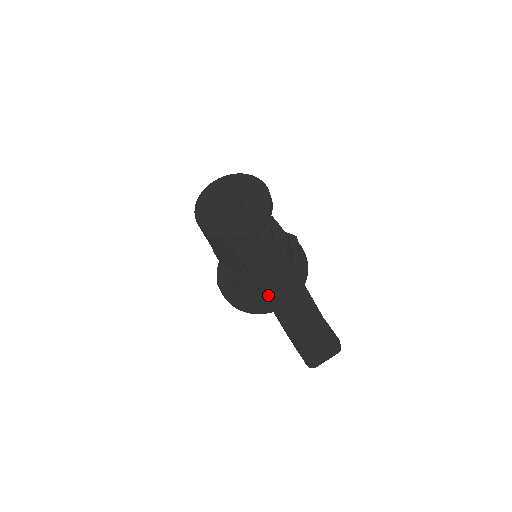
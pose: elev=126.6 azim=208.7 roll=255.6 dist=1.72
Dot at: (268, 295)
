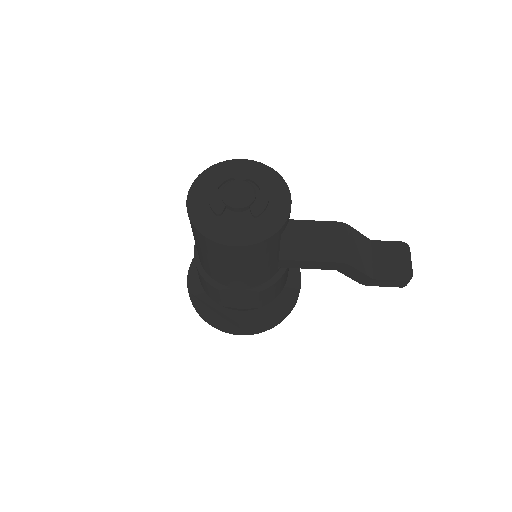
Dot at: (334, 258)
